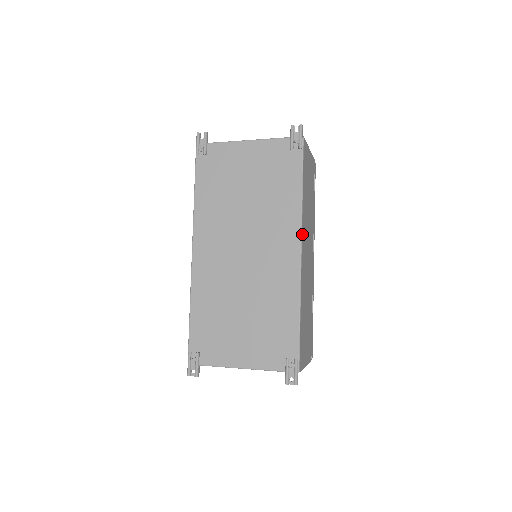
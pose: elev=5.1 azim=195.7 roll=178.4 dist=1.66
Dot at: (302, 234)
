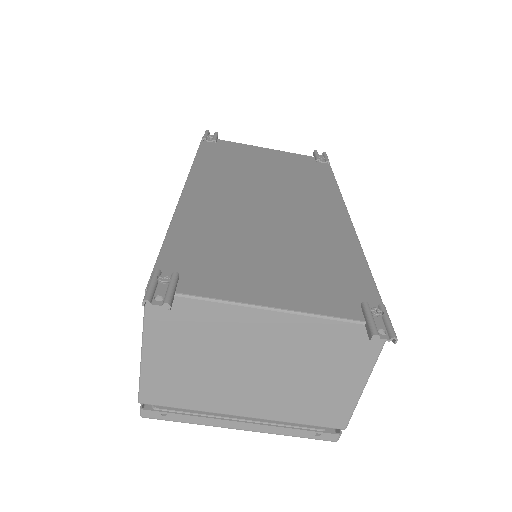
Dot at: occluded
